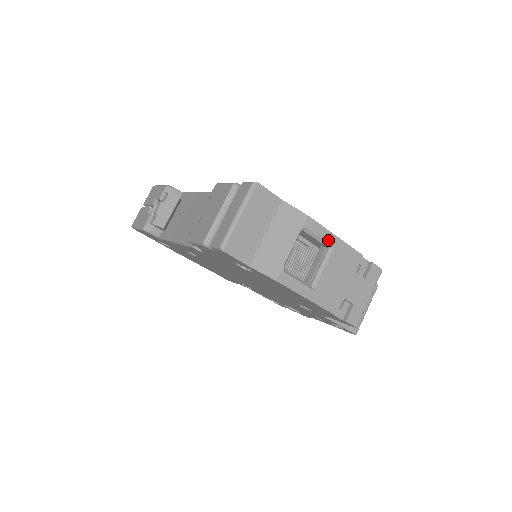
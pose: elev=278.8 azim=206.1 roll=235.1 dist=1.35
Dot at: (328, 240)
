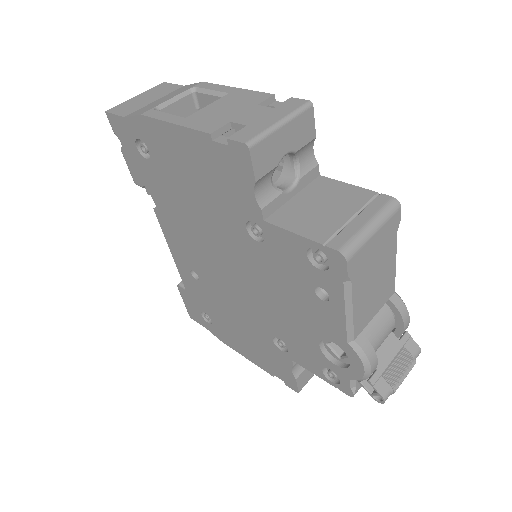
Dot at: (222, 91)
